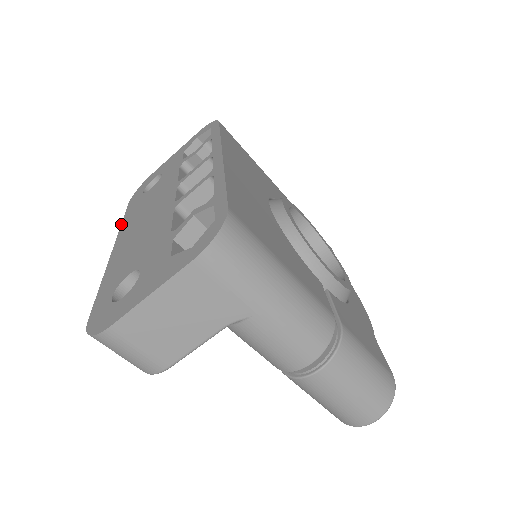
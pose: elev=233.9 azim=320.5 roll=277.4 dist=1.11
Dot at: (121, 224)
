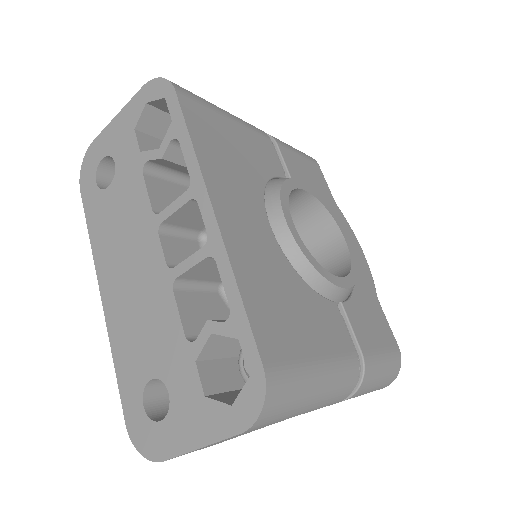
Dot at: (90, 242)
